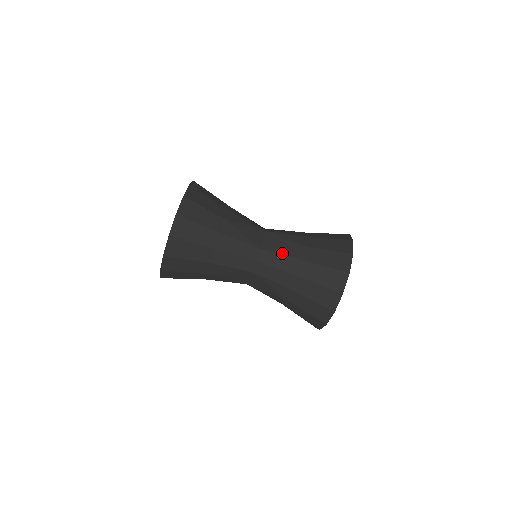
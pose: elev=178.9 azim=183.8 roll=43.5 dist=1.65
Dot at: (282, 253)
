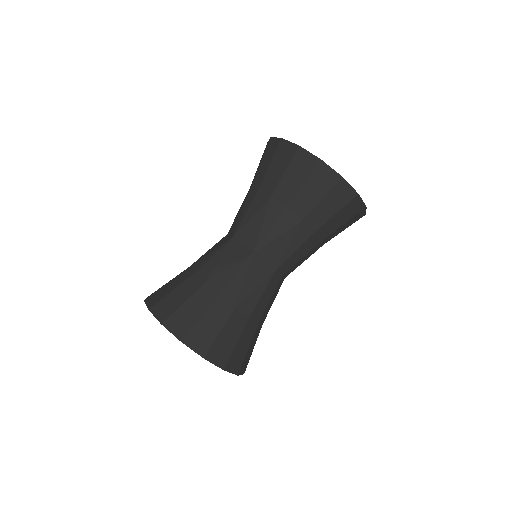
Dot at: (293, 250)
